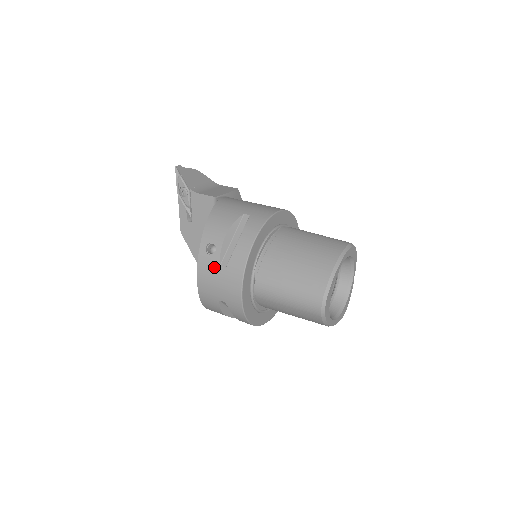
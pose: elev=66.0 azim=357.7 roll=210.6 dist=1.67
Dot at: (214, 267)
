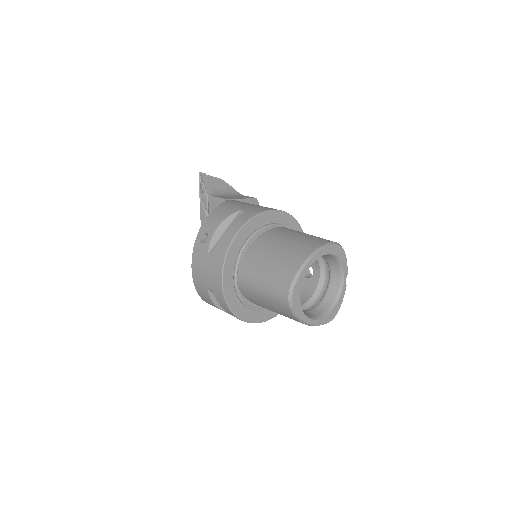
Dot at: (204, 255)
